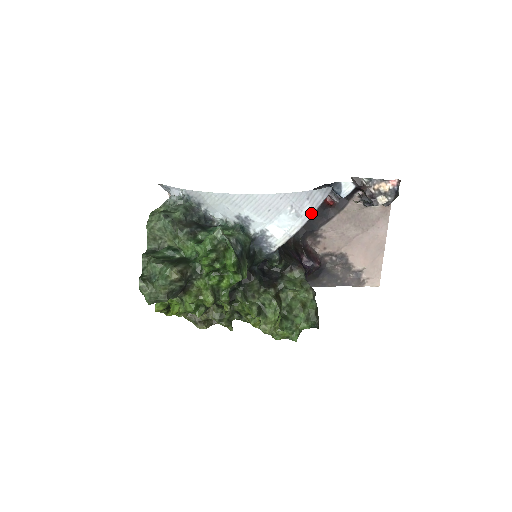
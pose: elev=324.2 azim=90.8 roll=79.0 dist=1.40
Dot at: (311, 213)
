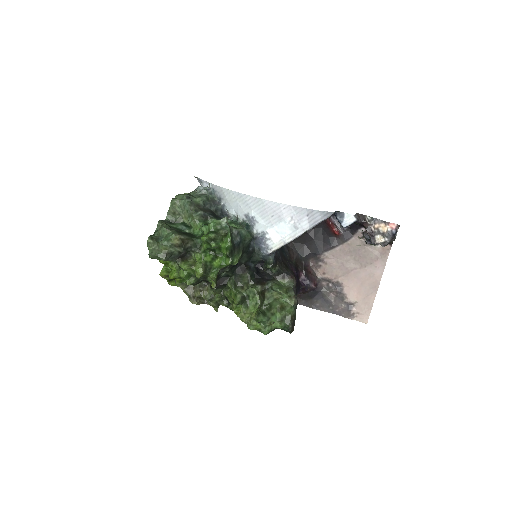
Dot at: (307, 228)
